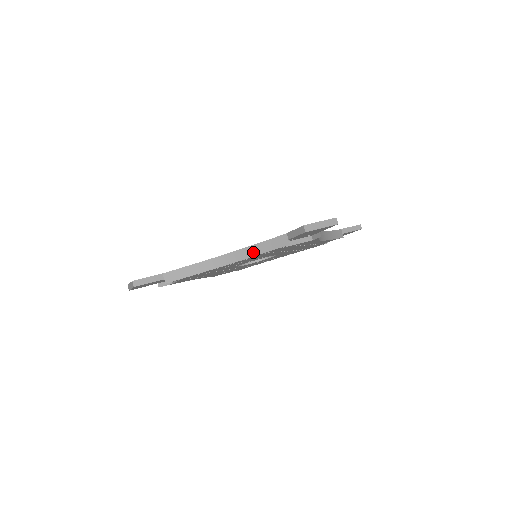
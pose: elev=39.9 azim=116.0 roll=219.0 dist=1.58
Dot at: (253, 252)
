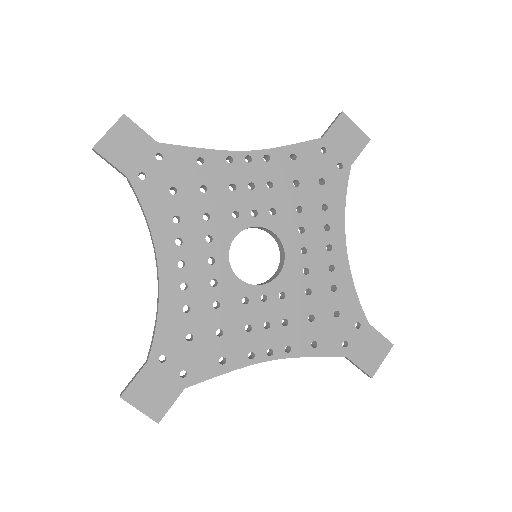
Dot at: occluded
